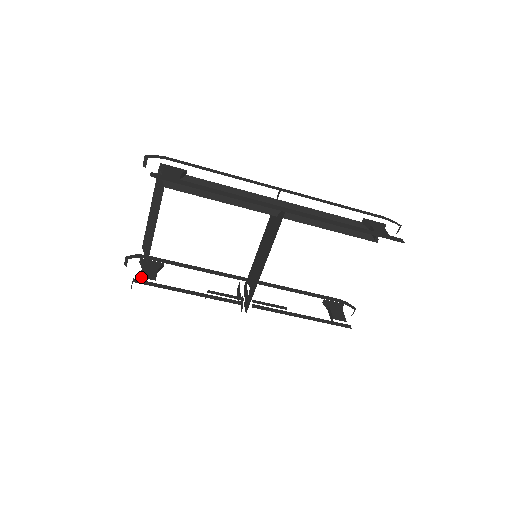
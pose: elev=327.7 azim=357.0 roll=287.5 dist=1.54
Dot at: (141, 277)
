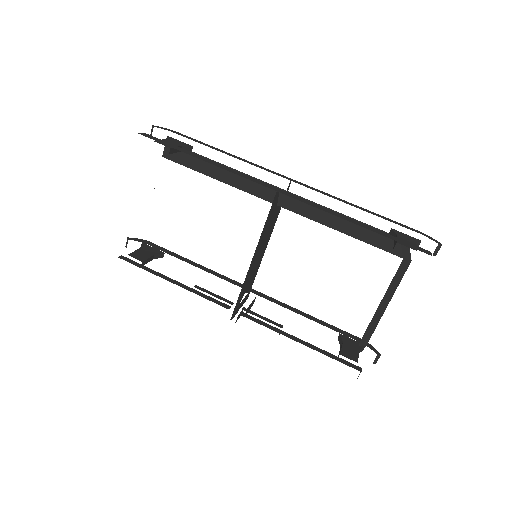
Dot at: (129, 255)
